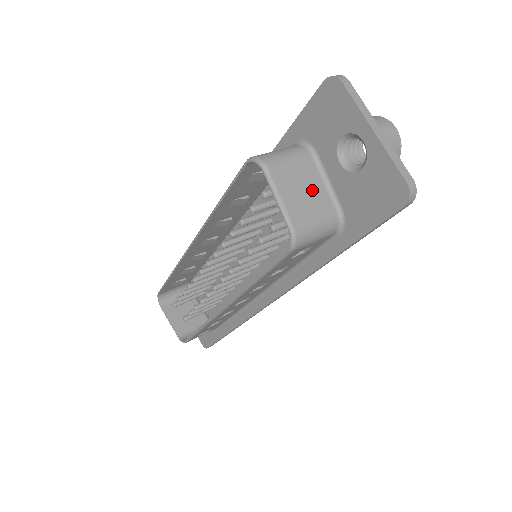
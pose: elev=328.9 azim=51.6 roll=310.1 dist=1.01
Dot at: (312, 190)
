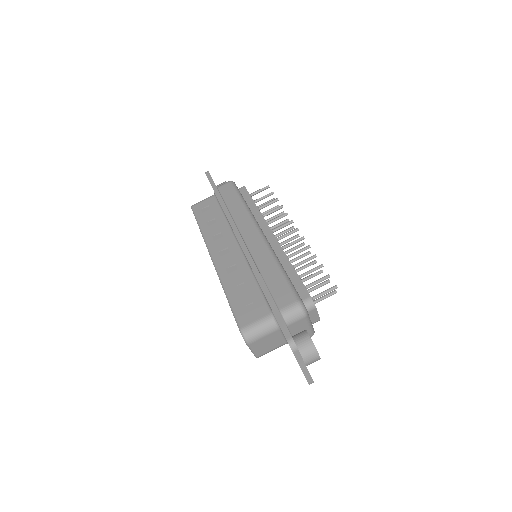
Dot at: (273, 342)
